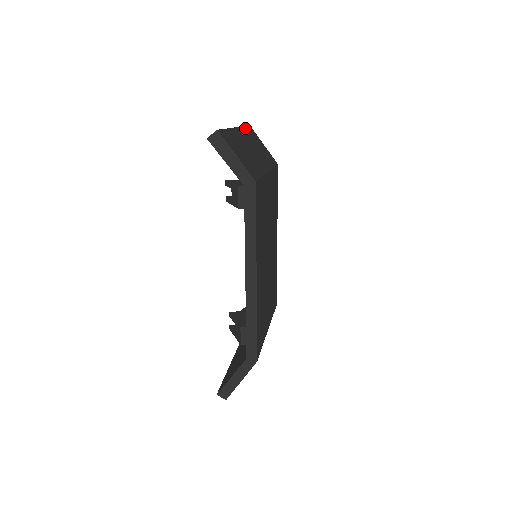
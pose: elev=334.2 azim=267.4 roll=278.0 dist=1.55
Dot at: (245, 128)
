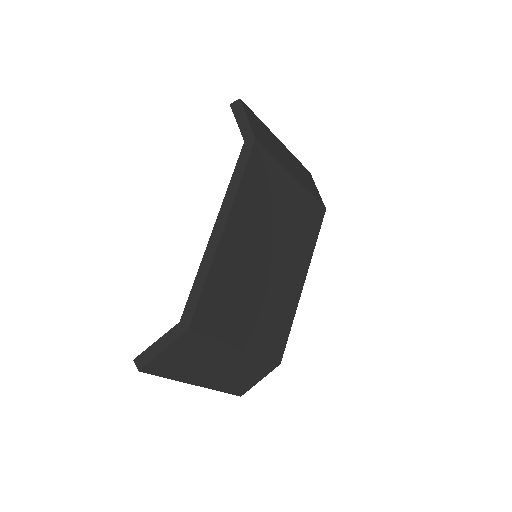
Dot at: (297, 159)
